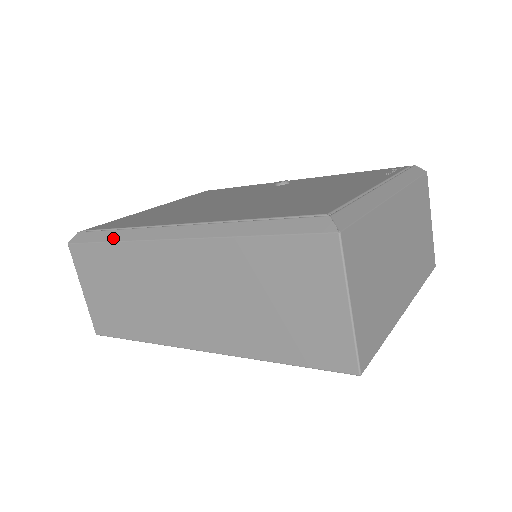
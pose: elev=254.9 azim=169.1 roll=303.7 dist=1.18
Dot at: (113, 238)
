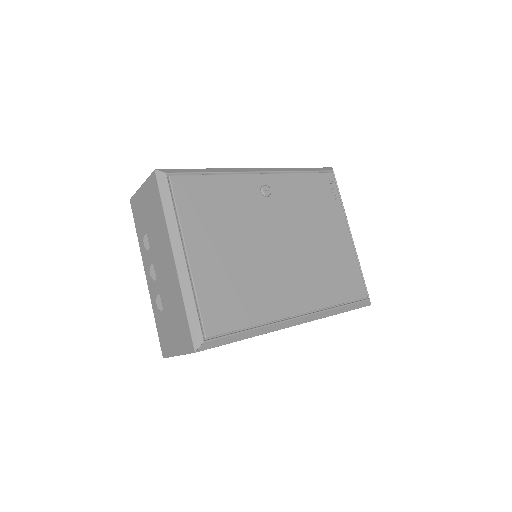
Dot at: (248, 337)
